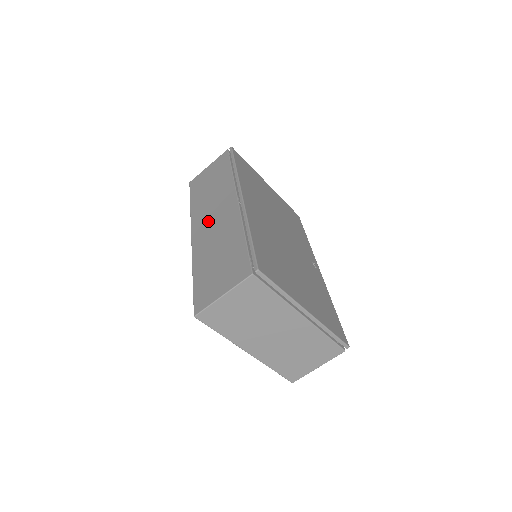
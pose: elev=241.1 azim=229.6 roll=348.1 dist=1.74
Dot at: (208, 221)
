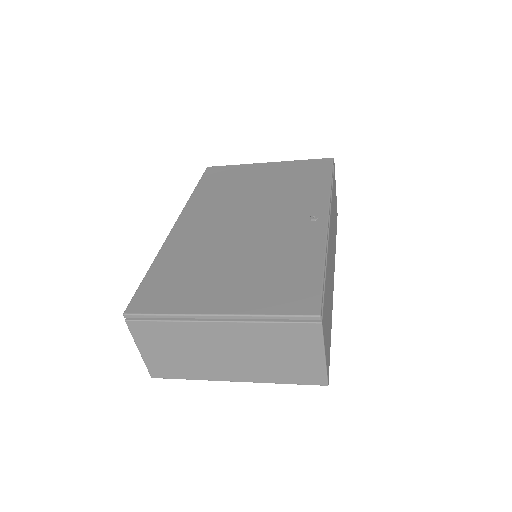
Dot at: occluded
